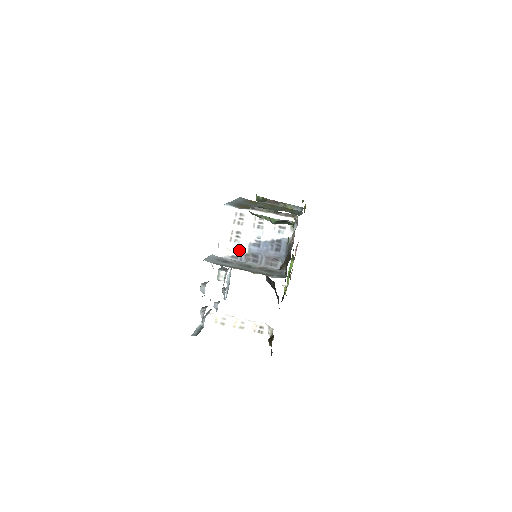
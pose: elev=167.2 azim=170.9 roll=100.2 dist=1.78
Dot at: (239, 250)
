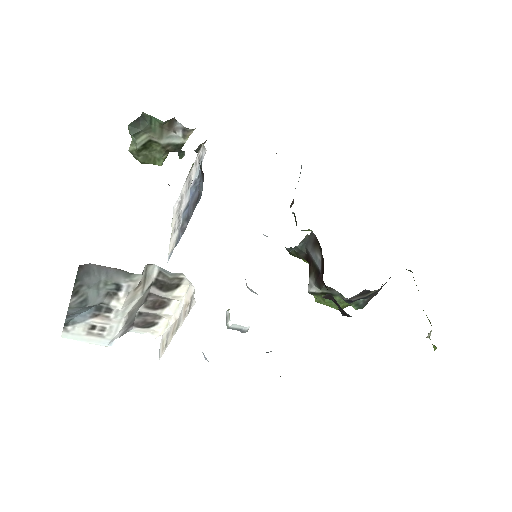
Dot at: (178, 231)
